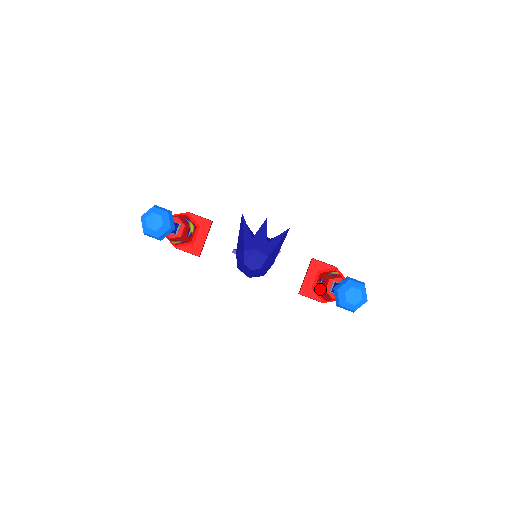
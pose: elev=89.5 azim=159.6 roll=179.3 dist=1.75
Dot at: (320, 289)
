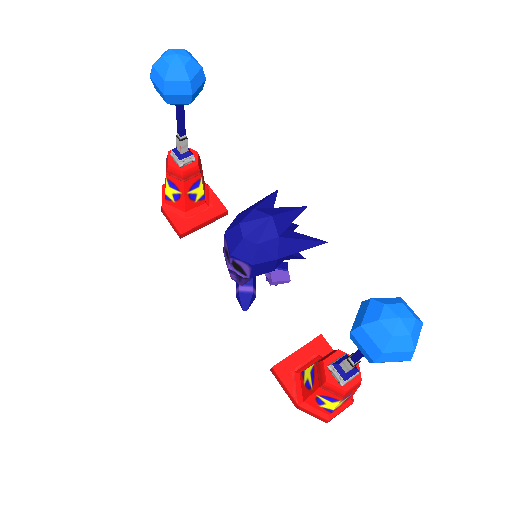
Dot at: (313, 364)
